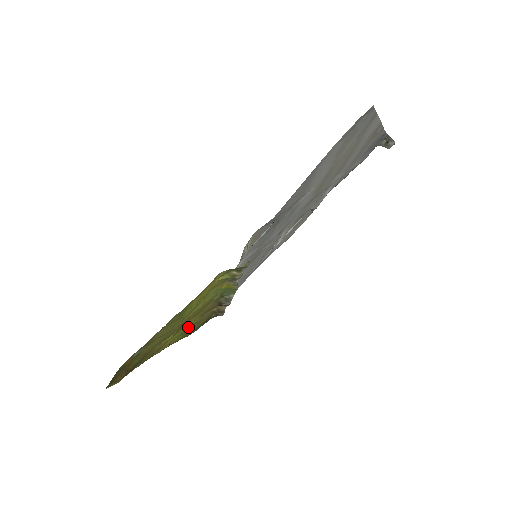
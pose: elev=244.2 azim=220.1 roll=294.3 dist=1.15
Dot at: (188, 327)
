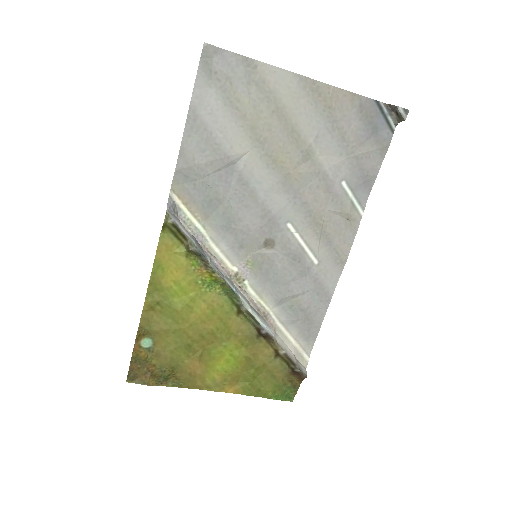
Dot at: (238, 362)
